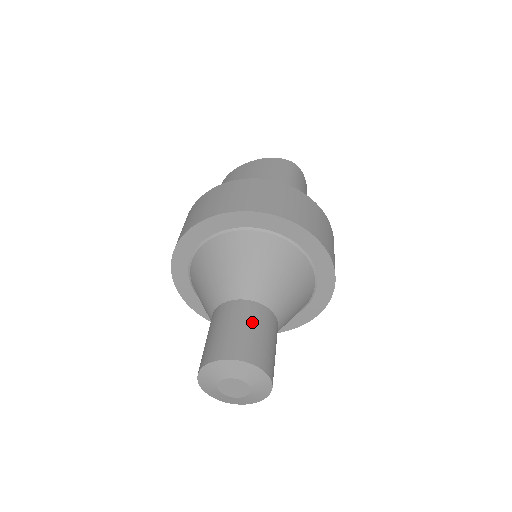
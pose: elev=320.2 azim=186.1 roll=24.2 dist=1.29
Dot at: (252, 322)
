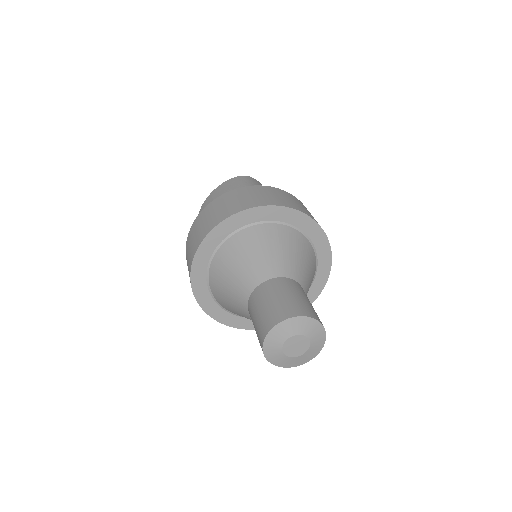
Dot at: (282, 291)
